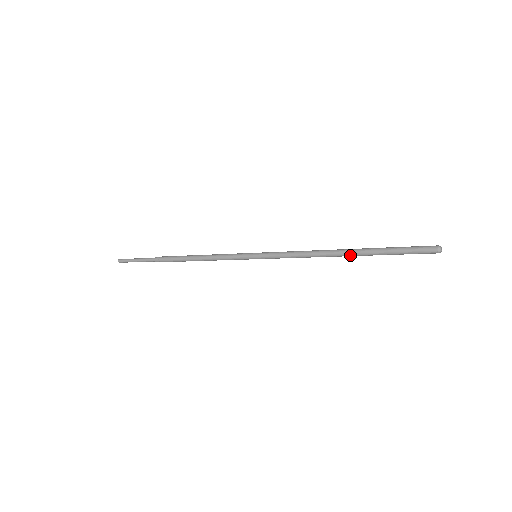
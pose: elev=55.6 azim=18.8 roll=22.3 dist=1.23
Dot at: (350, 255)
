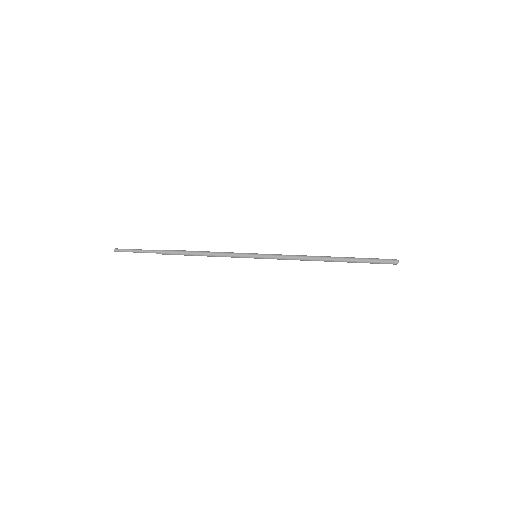
Dot at: occluded
